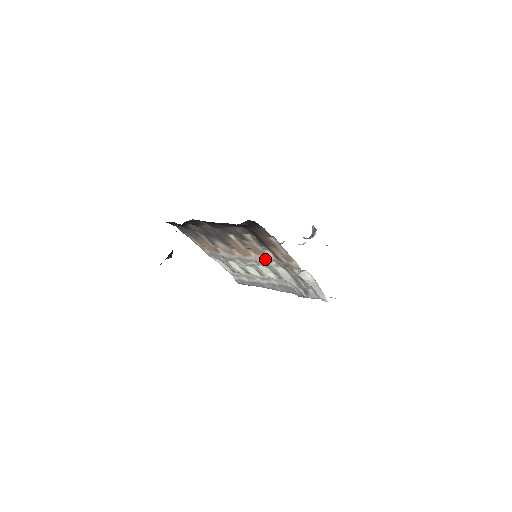
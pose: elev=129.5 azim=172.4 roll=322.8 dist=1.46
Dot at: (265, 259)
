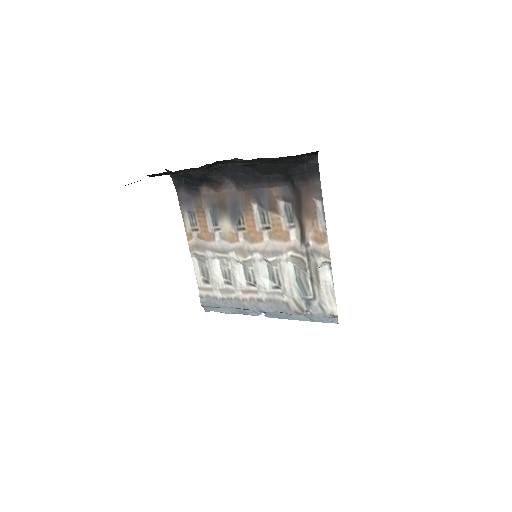
Dot at: (281, 246)
